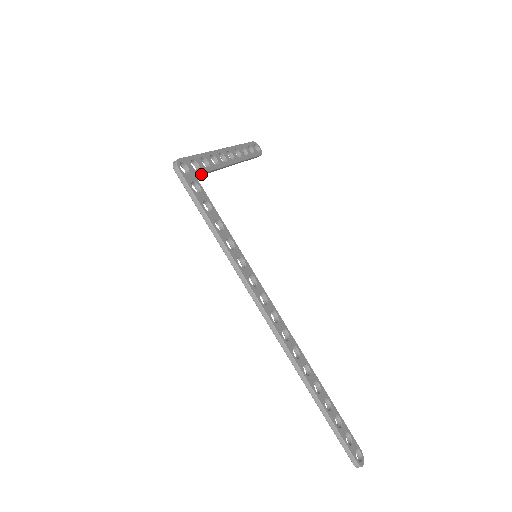
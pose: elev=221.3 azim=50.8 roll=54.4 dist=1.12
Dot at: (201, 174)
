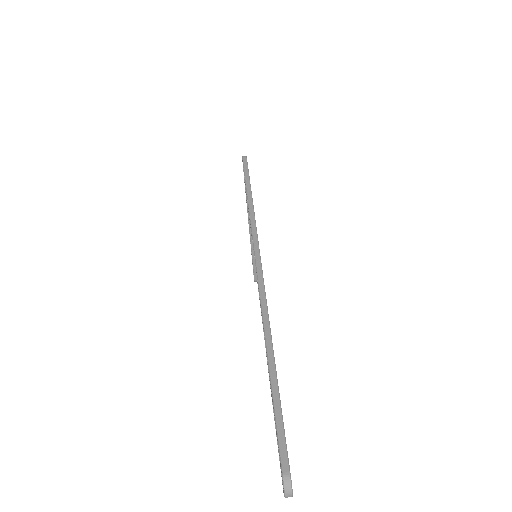
Dot at: occluded
